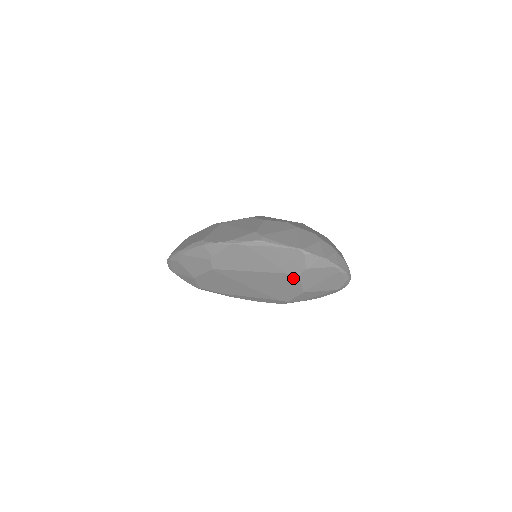
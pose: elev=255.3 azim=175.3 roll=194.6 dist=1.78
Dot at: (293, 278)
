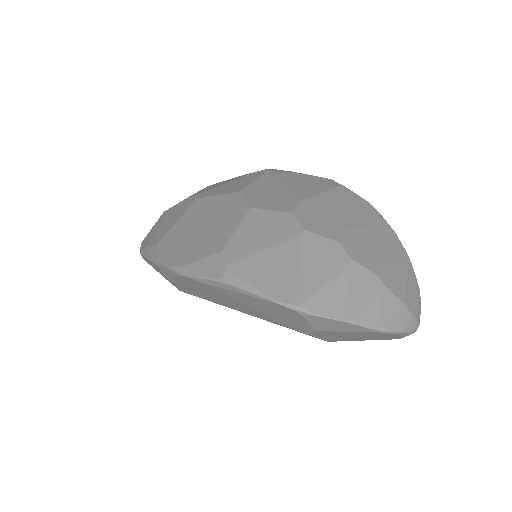
Dot at: occluded
